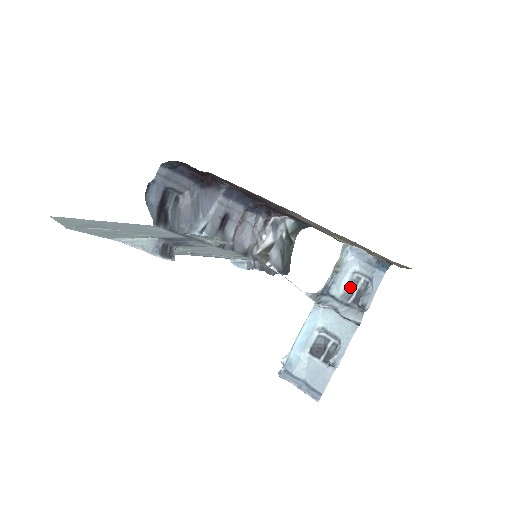
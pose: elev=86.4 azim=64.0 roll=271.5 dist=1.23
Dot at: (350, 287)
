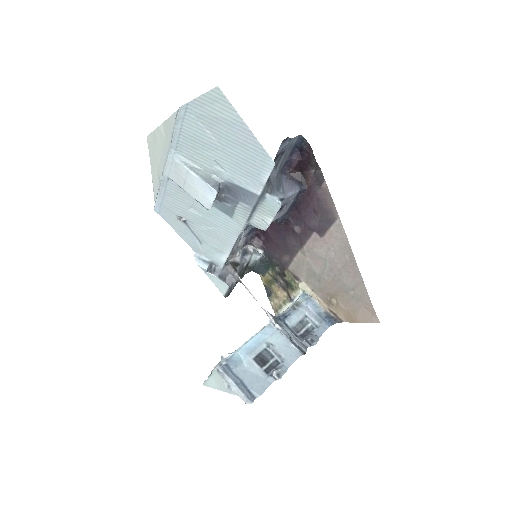
Dot at: (300, 325)
